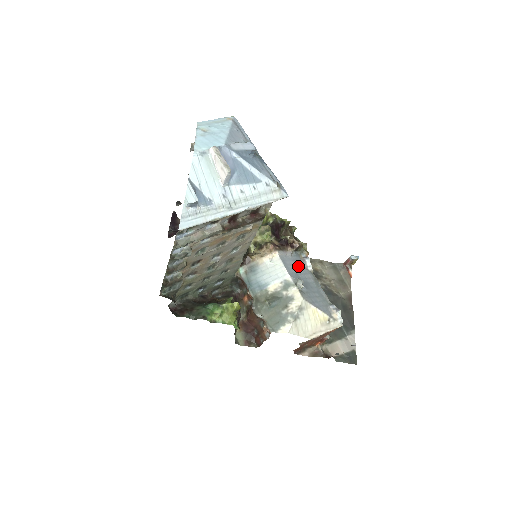
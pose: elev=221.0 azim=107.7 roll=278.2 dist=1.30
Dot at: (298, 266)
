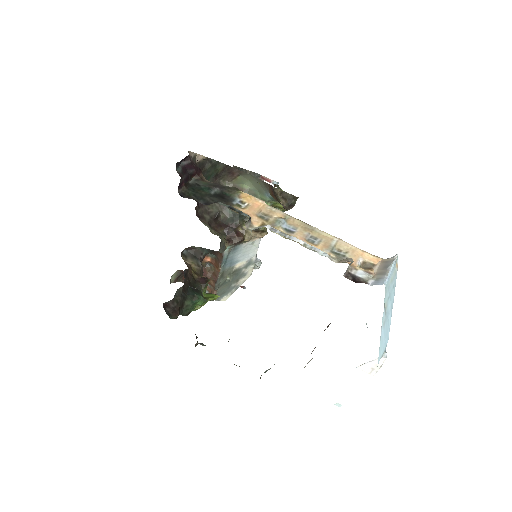
Dot at: occluded
